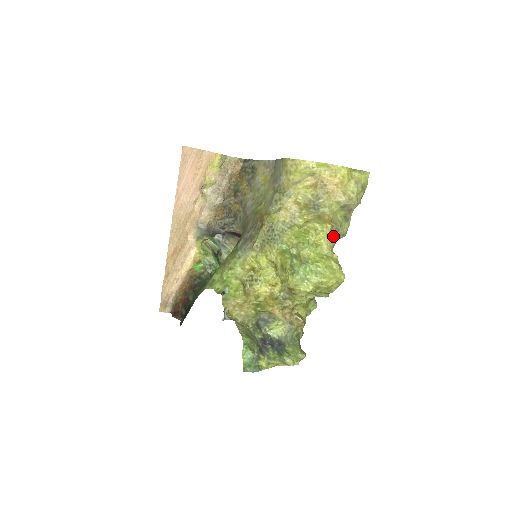
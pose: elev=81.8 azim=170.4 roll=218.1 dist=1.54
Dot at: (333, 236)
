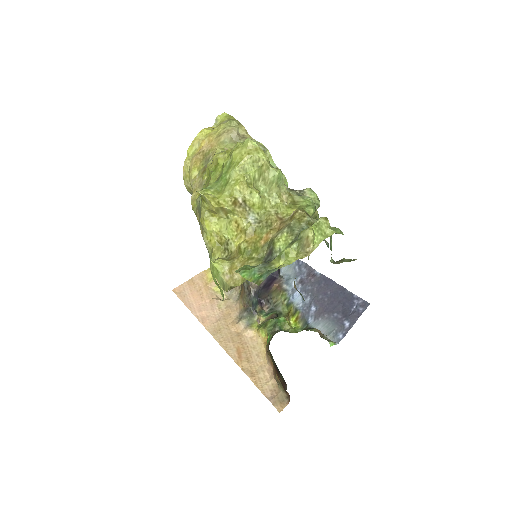
Dot at: occluded
